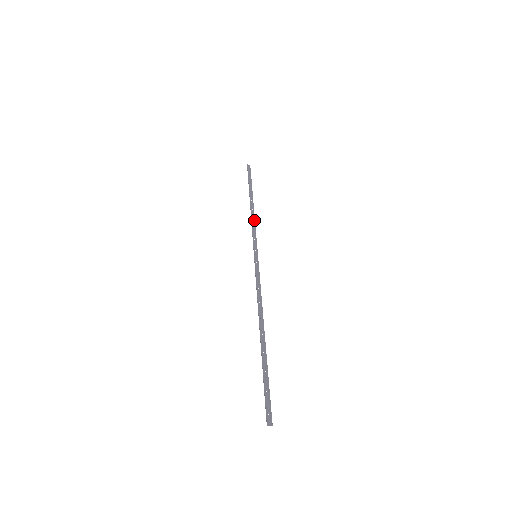
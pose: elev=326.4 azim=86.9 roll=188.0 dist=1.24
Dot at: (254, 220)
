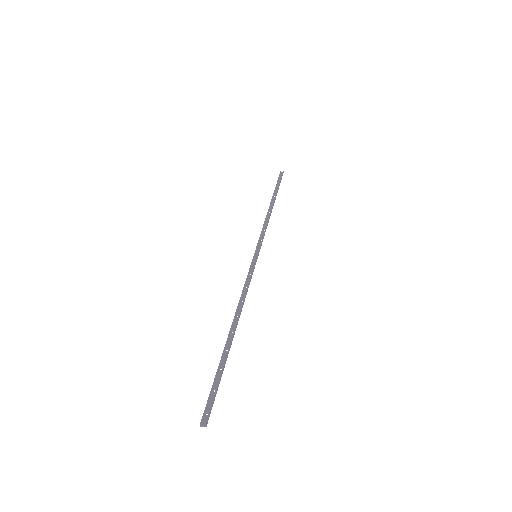
Dot at: (267, 222)
